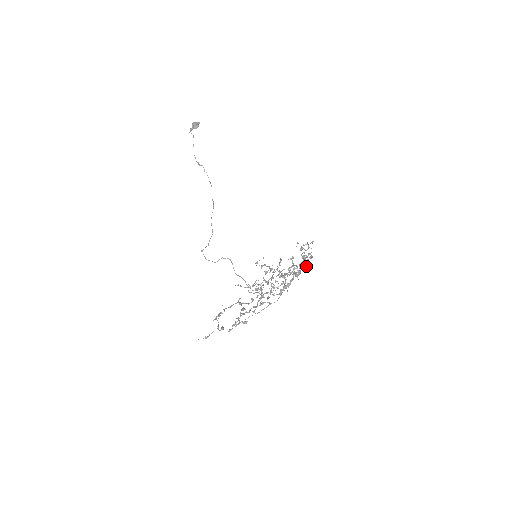
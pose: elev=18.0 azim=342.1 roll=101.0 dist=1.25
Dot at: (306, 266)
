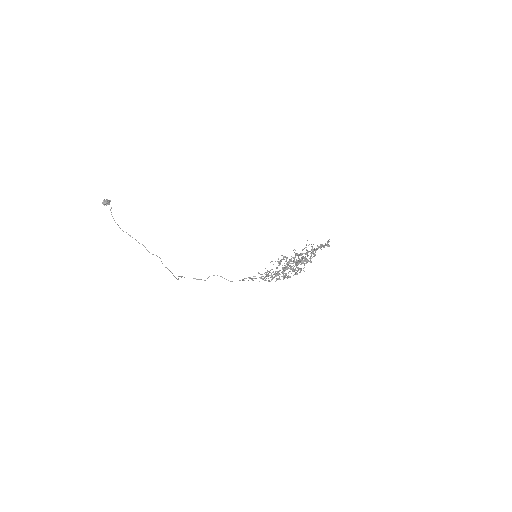
Dot at: occluded
